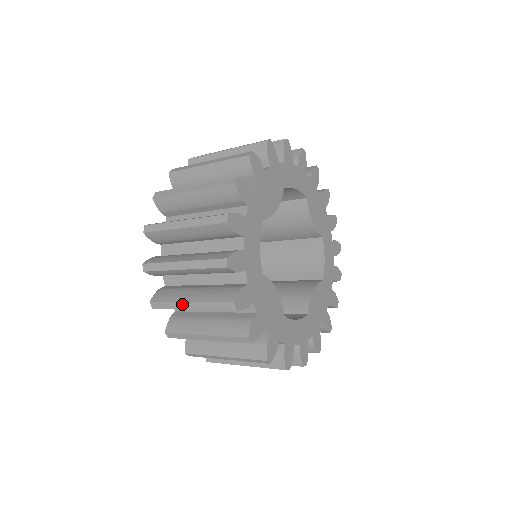
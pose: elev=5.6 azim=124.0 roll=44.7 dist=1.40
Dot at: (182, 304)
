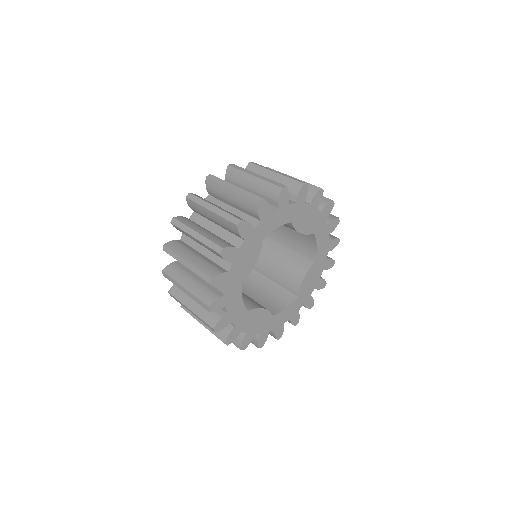
Dot at: occluded
